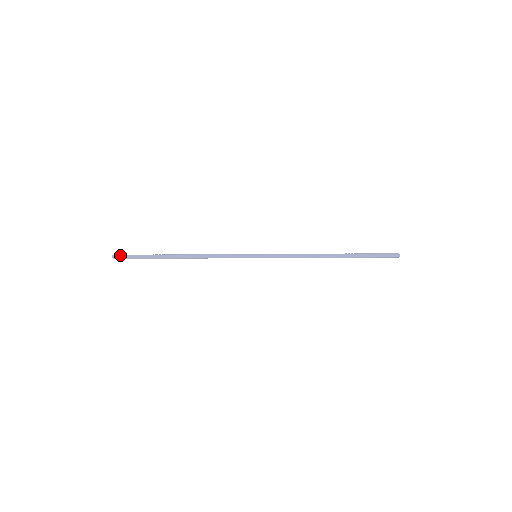
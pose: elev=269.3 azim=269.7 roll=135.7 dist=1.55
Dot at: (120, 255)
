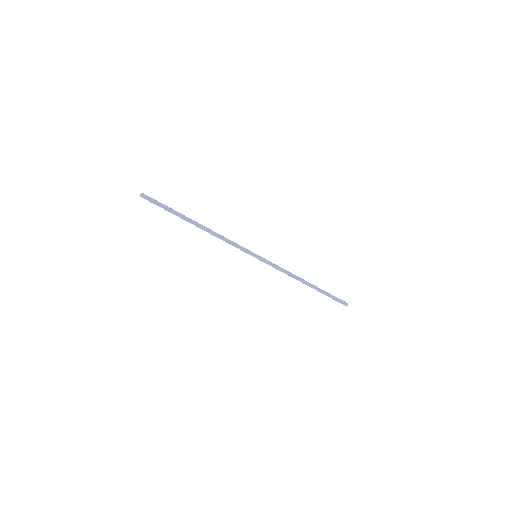
Dot at: occluded
